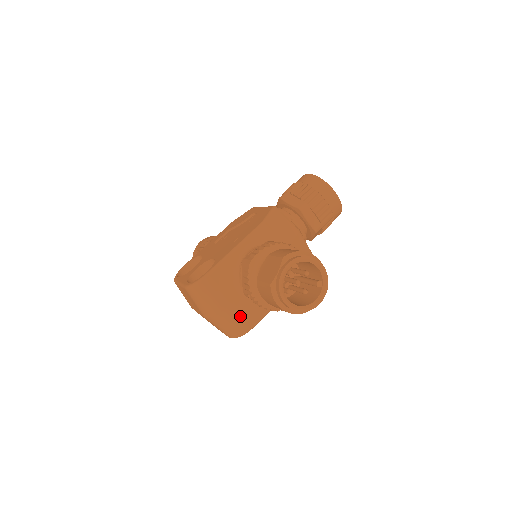
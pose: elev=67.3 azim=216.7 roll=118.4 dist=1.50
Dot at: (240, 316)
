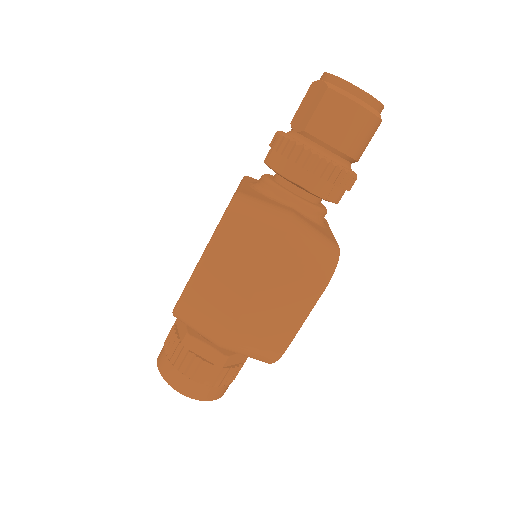
Dot at: (314, 229)
